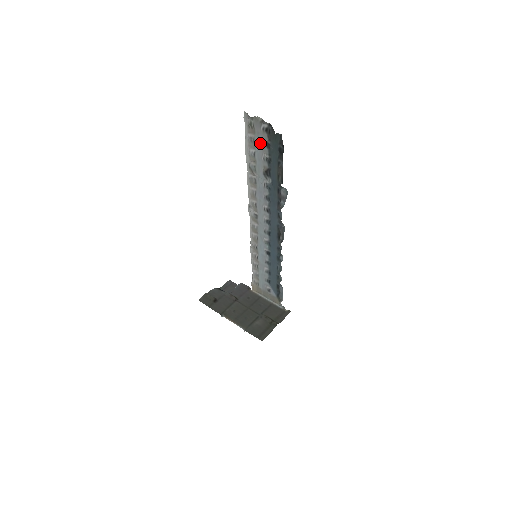
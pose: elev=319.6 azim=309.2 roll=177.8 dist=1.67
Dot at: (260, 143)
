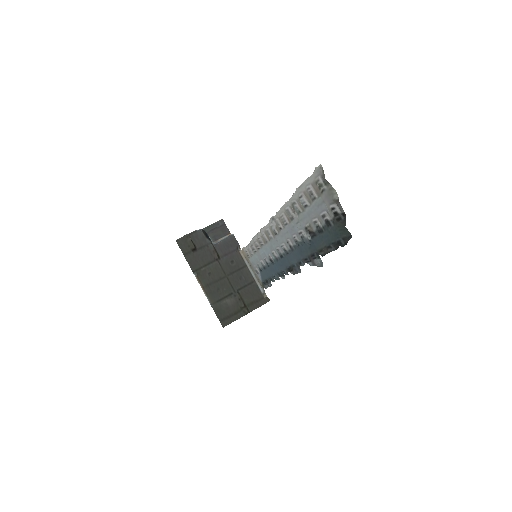
Dot at: (320, 209)
